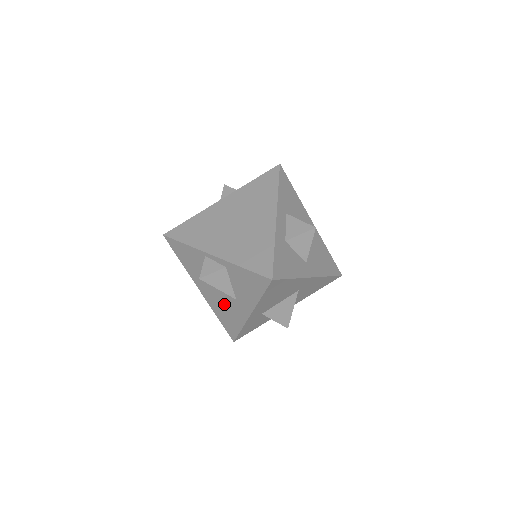
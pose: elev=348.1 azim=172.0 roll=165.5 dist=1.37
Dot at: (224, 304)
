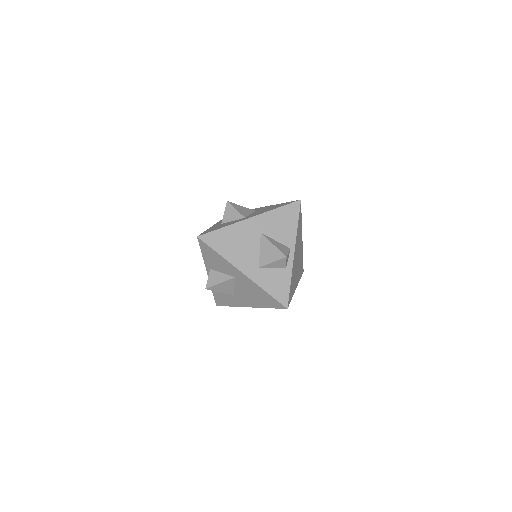
Dot at: (247, 292)
